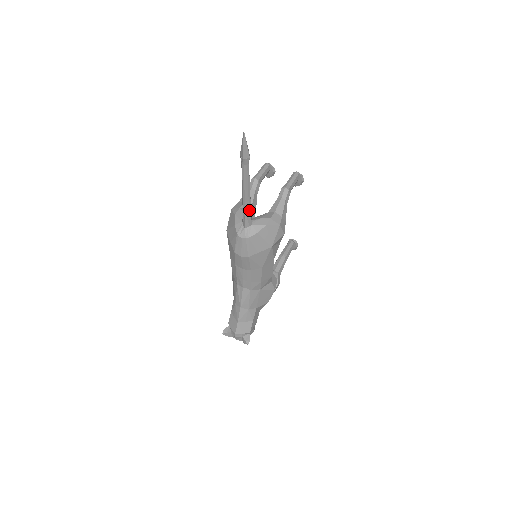
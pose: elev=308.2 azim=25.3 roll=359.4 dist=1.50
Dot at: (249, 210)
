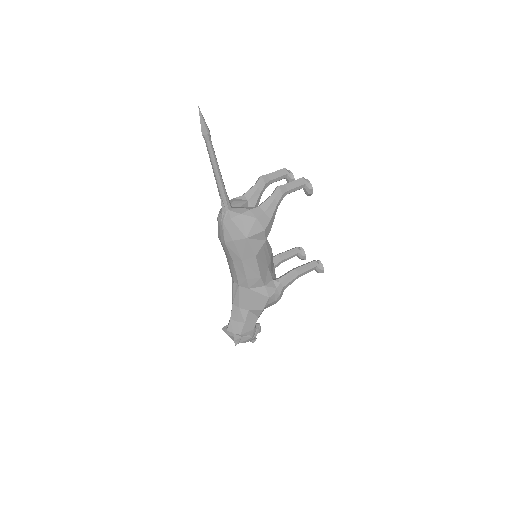
Dot at: (222, 193)
